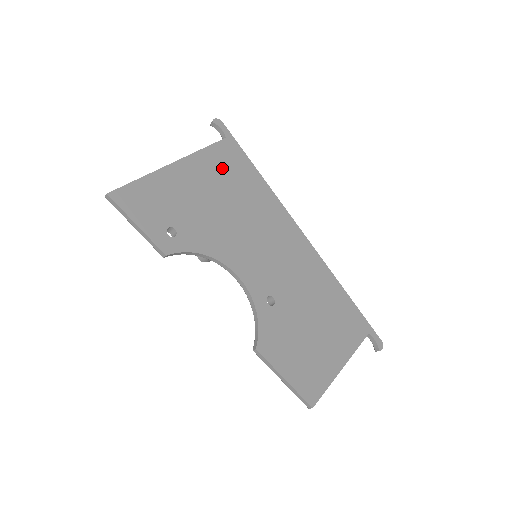
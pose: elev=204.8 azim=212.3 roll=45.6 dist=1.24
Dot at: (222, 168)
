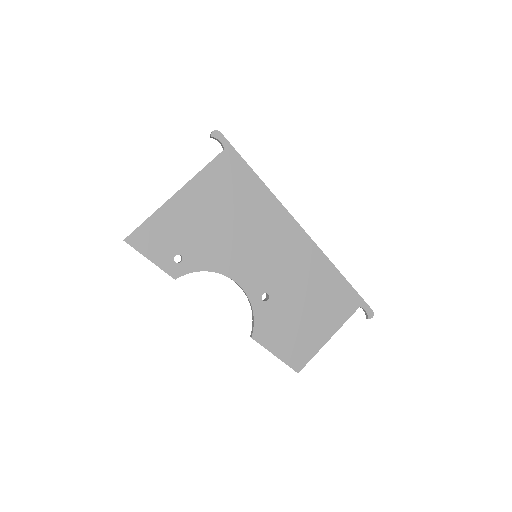
Dot at: (221, 184)
